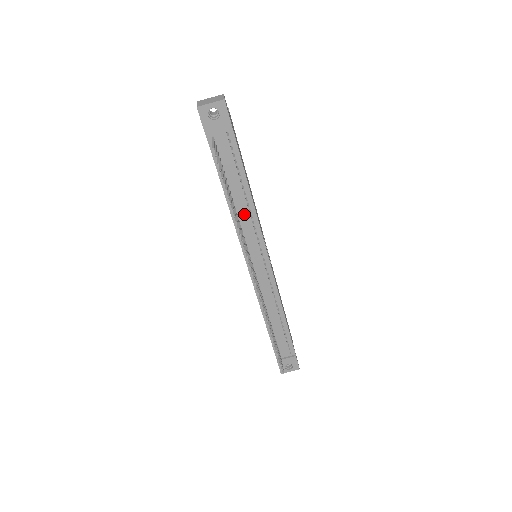
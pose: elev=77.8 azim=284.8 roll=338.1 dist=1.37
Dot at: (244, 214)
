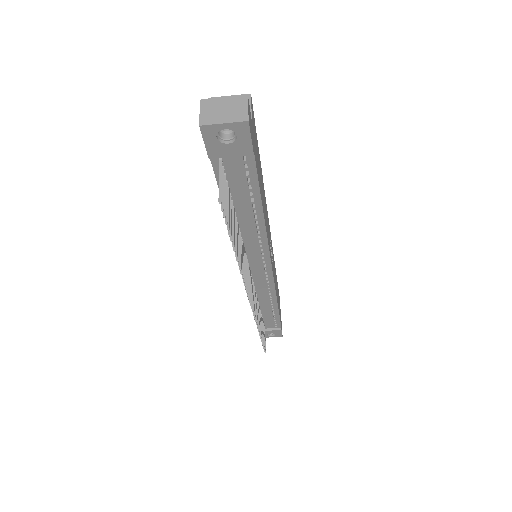
Dot at: (250, 234)
